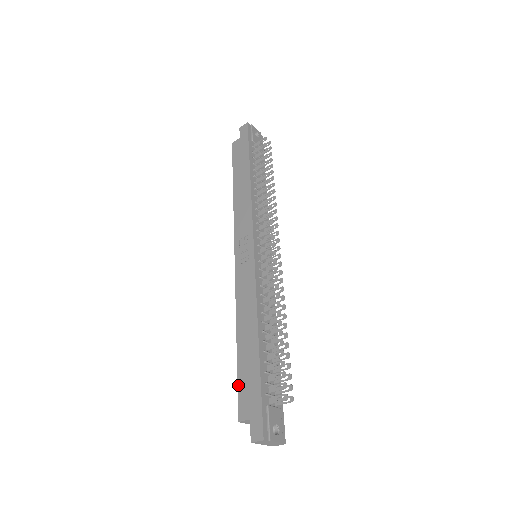
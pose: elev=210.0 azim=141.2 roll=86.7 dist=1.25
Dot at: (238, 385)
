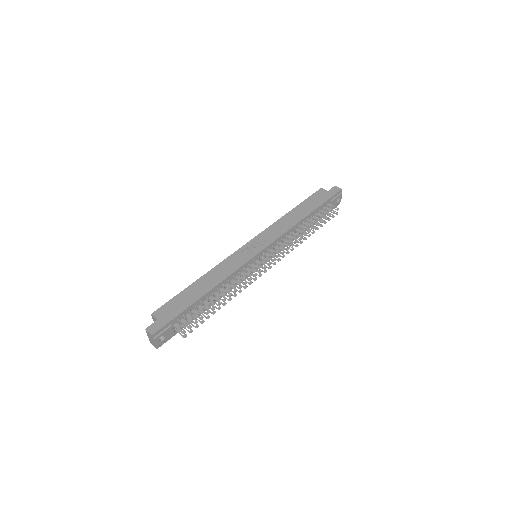
Dot at: (171, 299)
